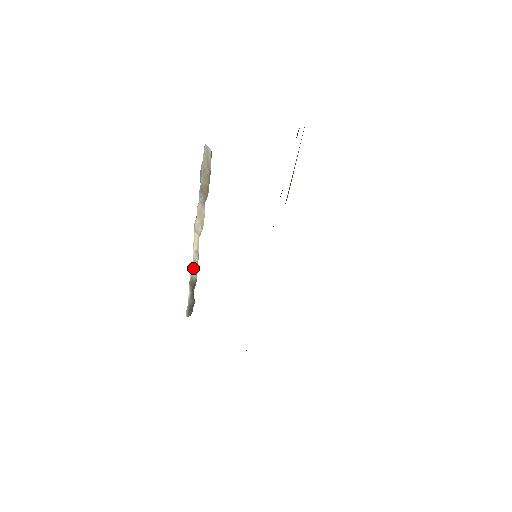
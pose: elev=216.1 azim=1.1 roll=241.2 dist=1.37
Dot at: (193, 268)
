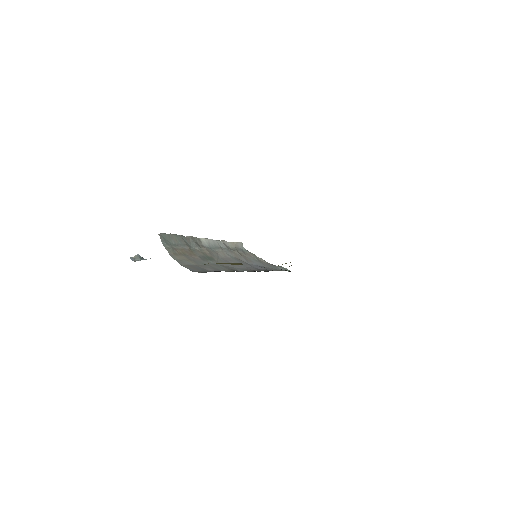
Dot at: occluded
